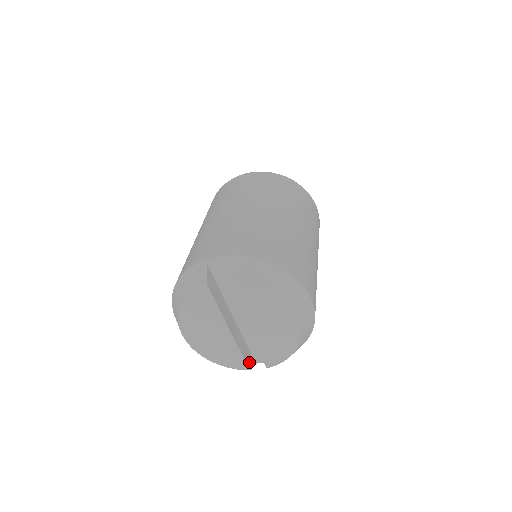
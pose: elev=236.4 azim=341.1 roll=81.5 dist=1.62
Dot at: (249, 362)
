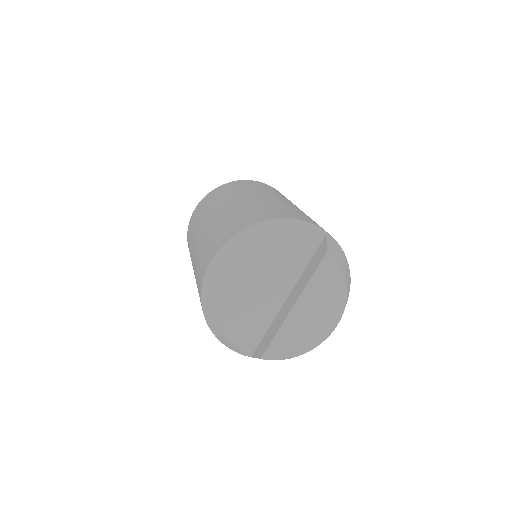
Dot at: occluded
